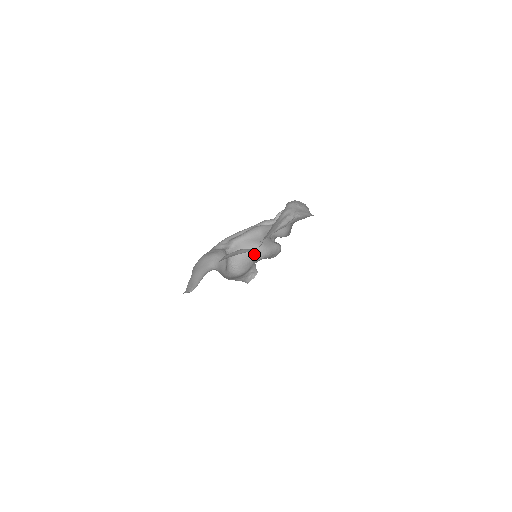
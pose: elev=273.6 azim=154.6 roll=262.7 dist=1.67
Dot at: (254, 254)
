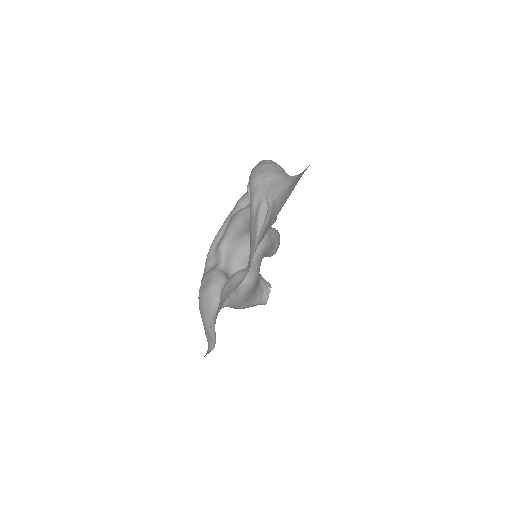
Dot at: occluded
